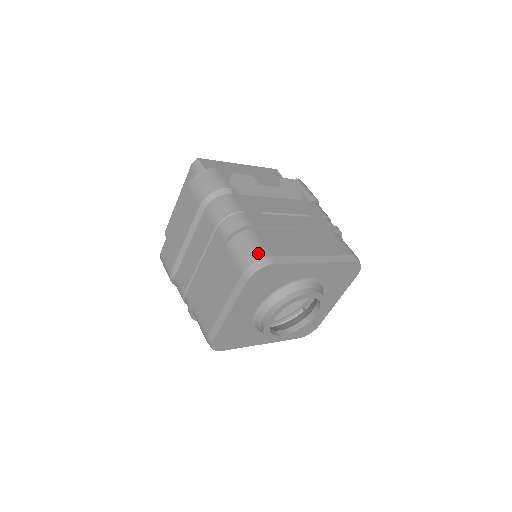
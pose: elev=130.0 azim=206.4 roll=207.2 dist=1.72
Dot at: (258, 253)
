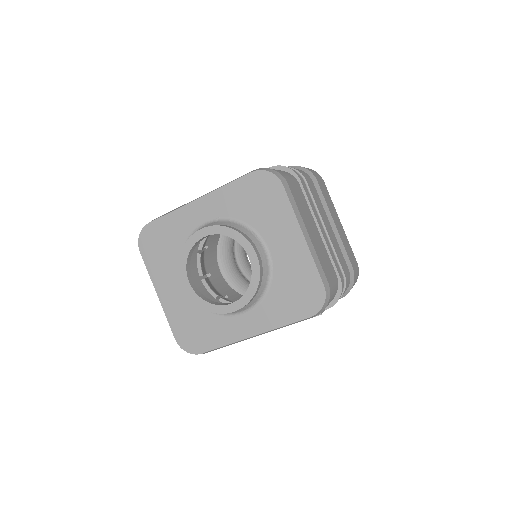
Dot at: occluded
